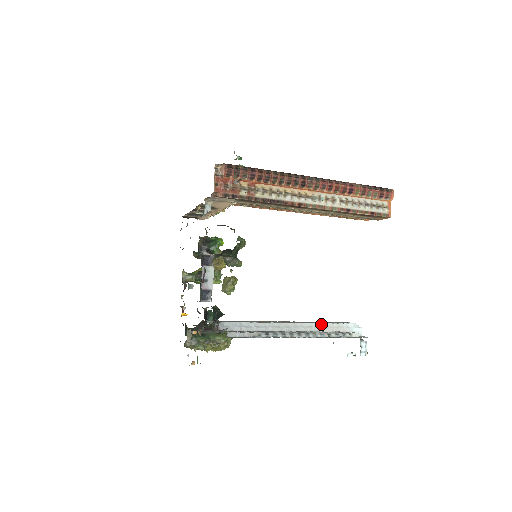
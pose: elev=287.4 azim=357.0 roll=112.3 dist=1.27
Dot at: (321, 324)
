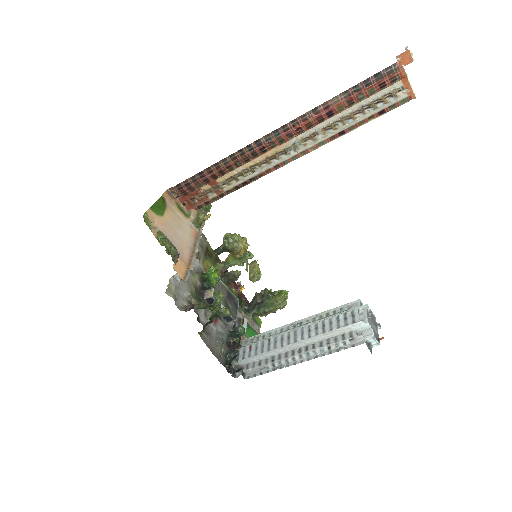
Dot at: (322, 334)
